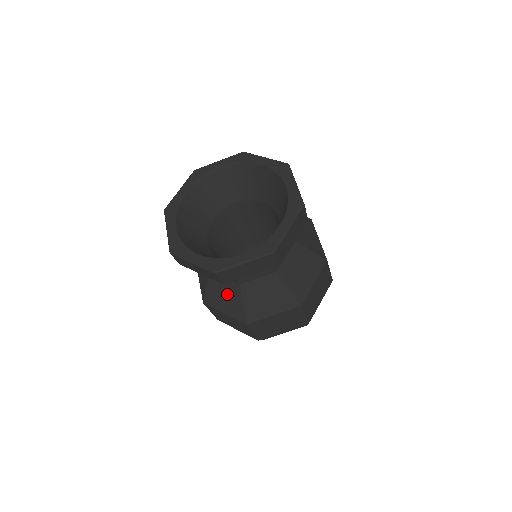
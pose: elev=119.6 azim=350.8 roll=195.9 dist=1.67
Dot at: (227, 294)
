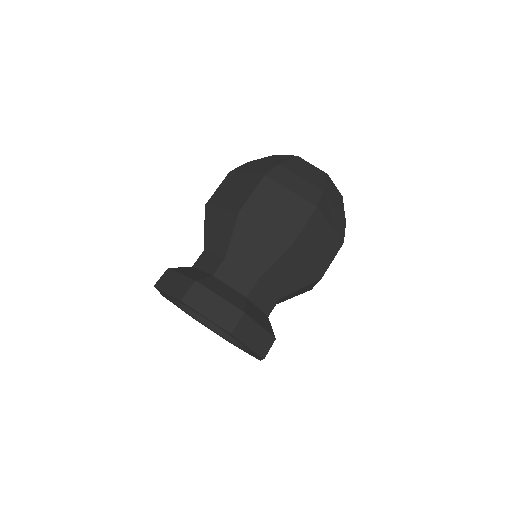
Dot at: occluded
